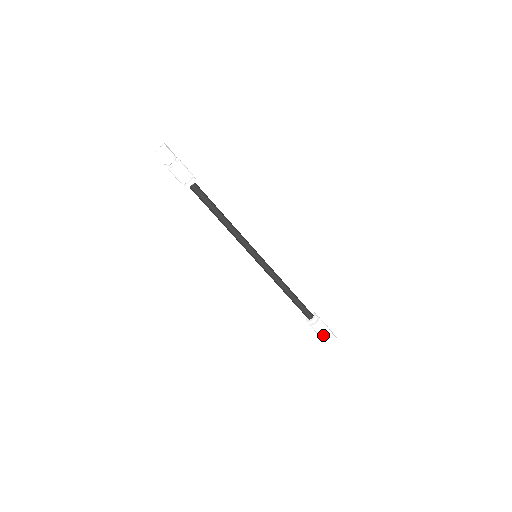
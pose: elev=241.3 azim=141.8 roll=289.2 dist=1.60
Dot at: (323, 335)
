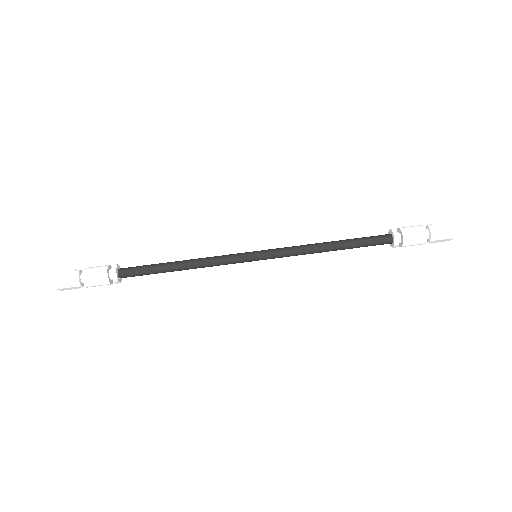
Dot at: (429, 236)
